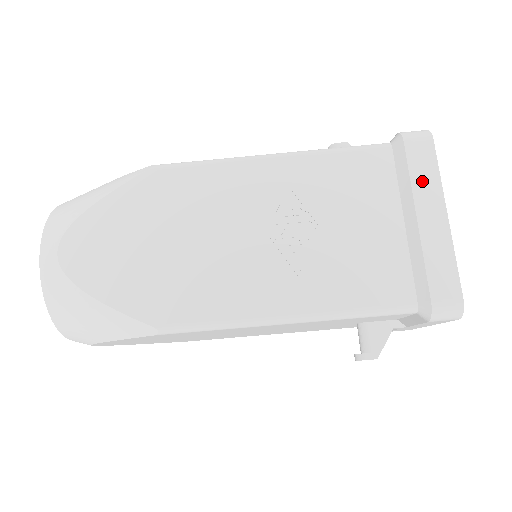
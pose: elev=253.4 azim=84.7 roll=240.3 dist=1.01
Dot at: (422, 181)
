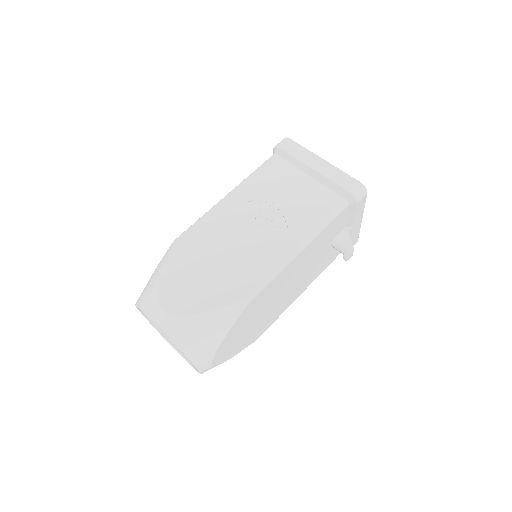
Dot at: (301, 156)
